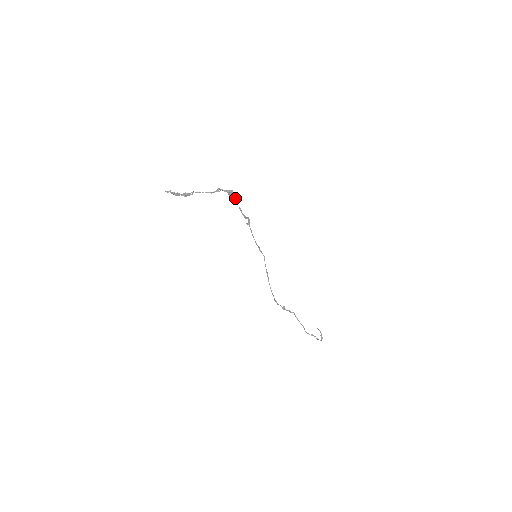
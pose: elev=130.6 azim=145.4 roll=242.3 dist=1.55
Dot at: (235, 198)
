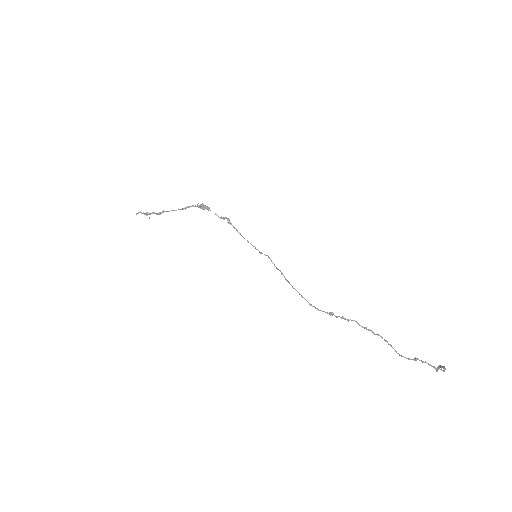
Dot at: (208, 208)
